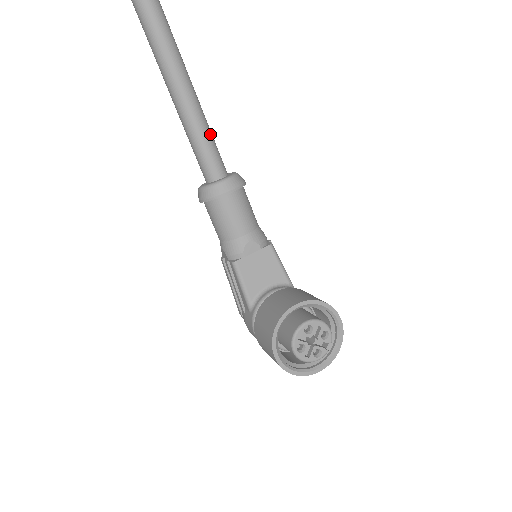
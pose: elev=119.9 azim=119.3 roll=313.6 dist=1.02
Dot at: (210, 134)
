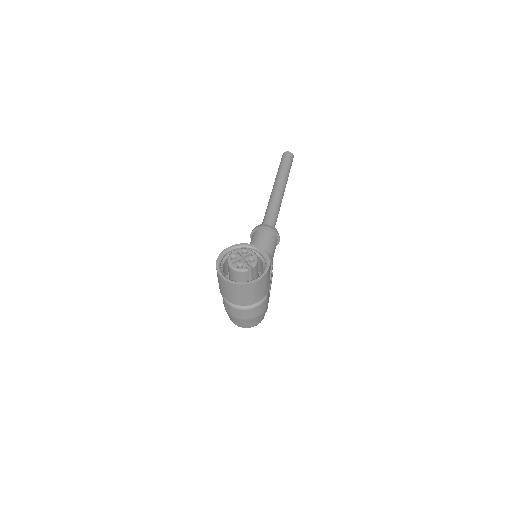
Dot at: (276, 212)
